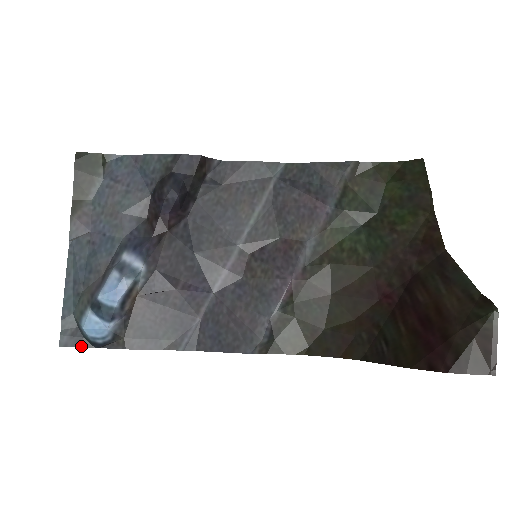
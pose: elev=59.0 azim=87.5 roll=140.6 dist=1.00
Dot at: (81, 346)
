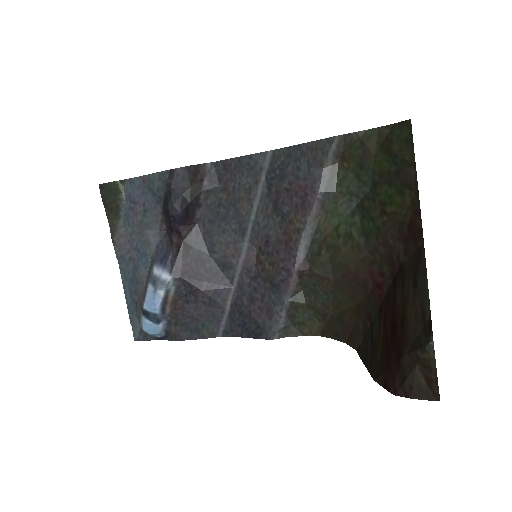
Dot at: (148, 340)
